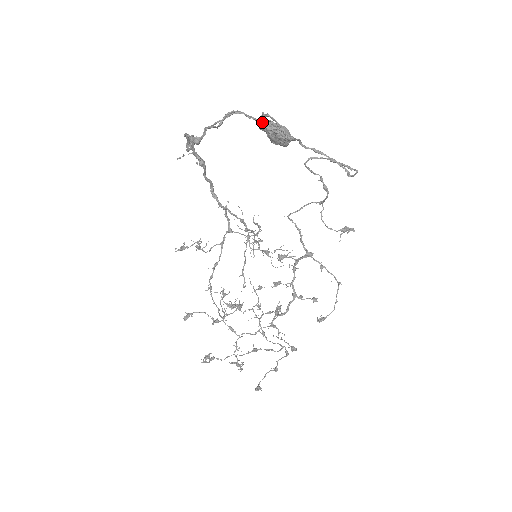
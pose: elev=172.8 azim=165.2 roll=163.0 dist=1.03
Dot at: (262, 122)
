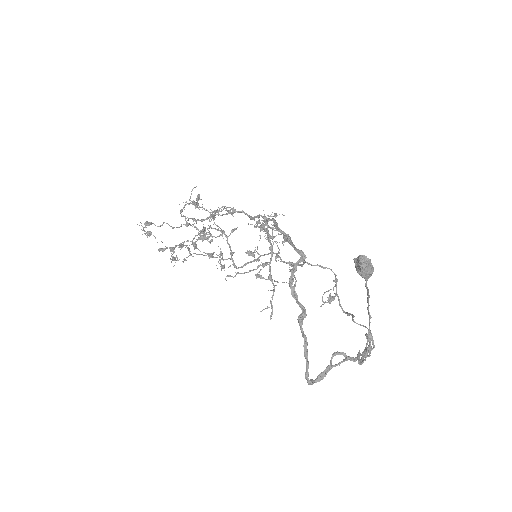
Dot at: (365, 263)
